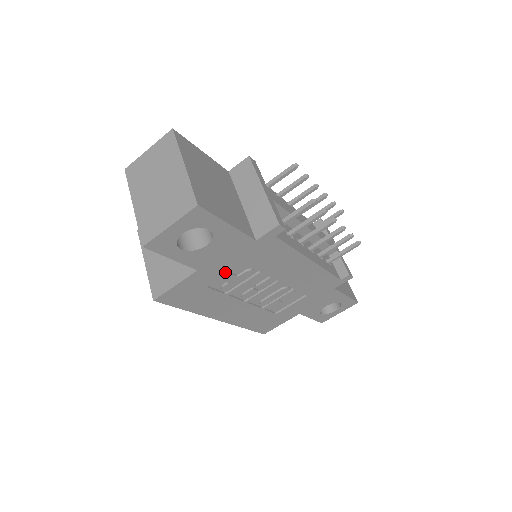
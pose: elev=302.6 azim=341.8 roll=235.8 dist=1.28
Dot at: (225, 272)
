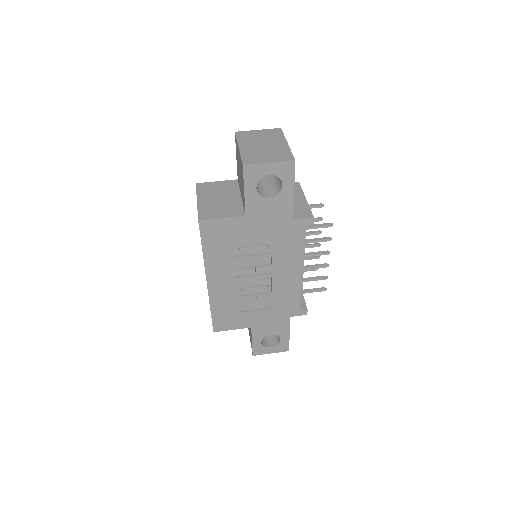
Dot at: (255, 233)
